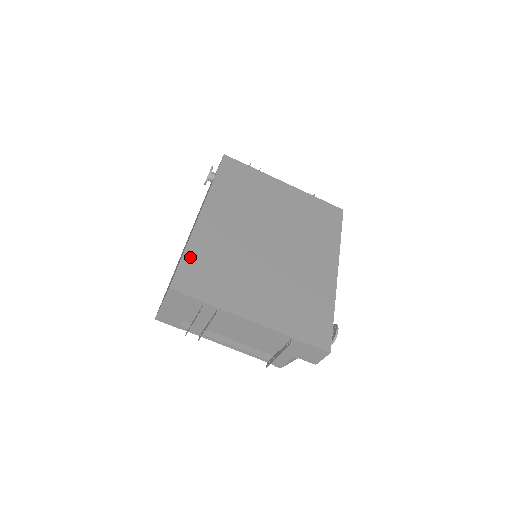
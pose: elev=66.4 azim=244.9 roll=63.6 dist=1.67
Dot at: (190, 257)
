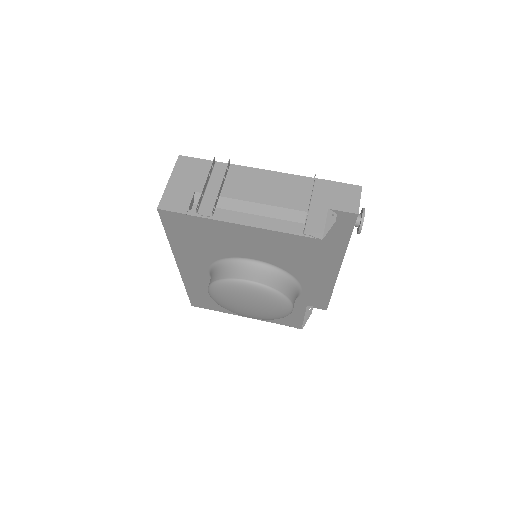
Dot at: occluded
